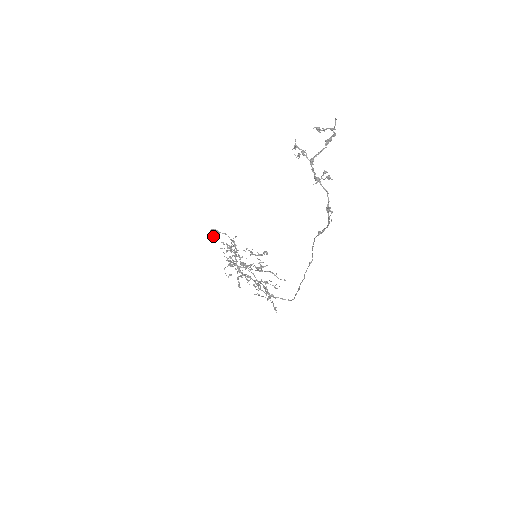
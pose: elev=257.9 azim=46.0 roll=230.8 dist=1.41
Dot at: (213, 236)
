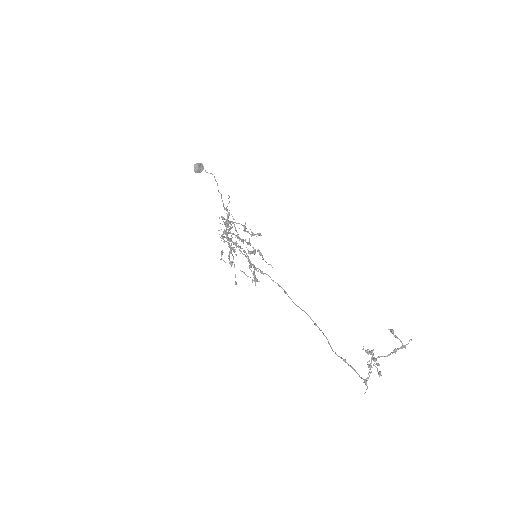
Dot at: occluded
